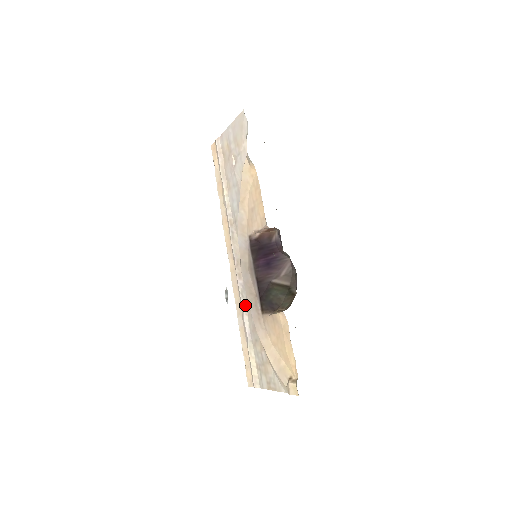
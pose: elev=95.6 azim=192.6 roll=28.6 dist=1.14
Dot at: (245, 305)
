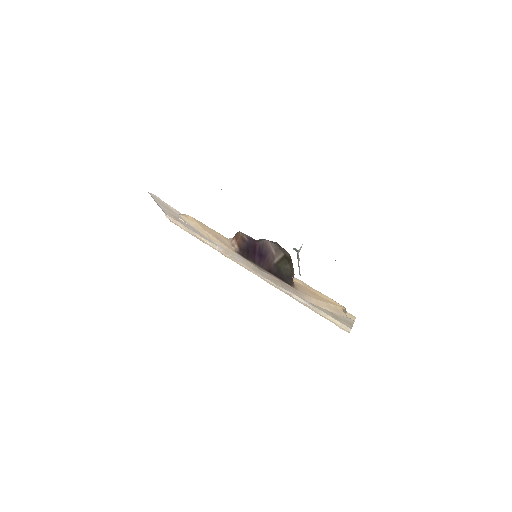
Dot at: (286, 290)
